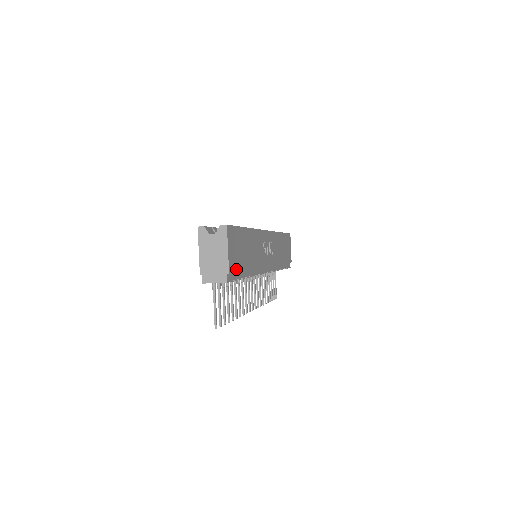
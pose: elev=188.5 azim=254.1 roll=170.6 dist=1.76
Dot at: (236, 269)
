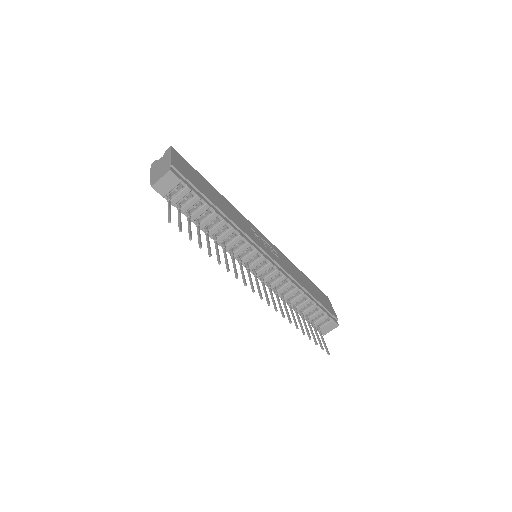
Dot at: (188, 179)
